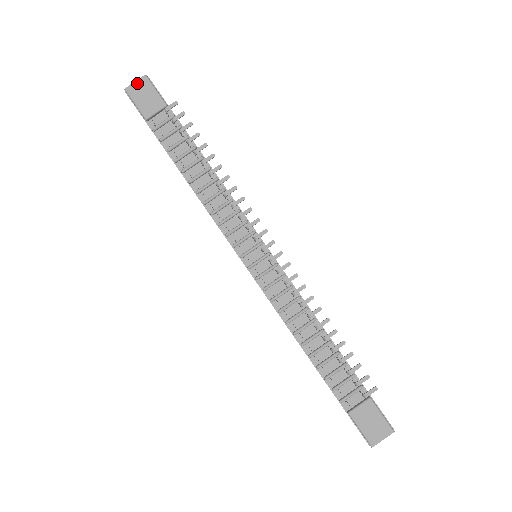
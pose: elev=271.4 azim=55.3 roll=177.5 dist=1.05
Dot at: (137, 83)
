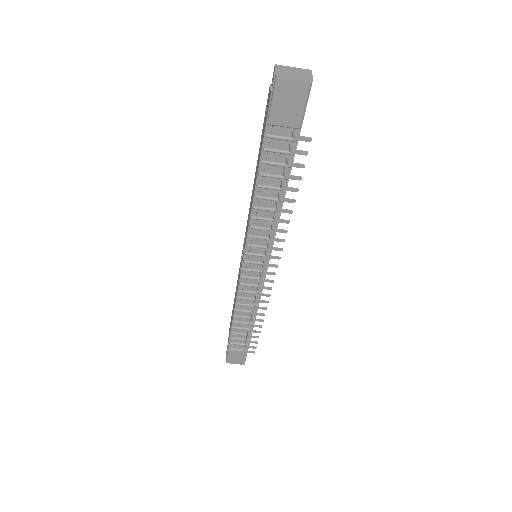
Dot at: (294, 84)
